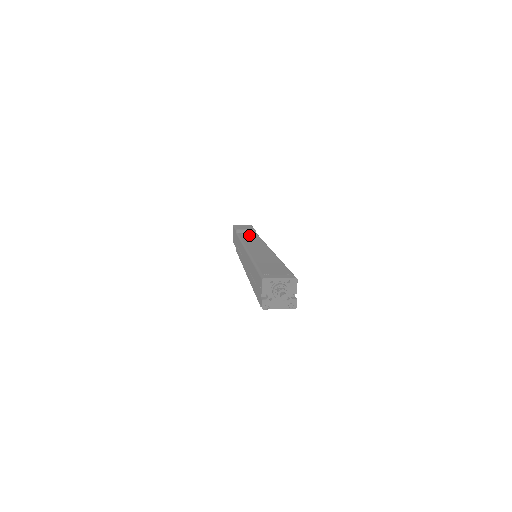
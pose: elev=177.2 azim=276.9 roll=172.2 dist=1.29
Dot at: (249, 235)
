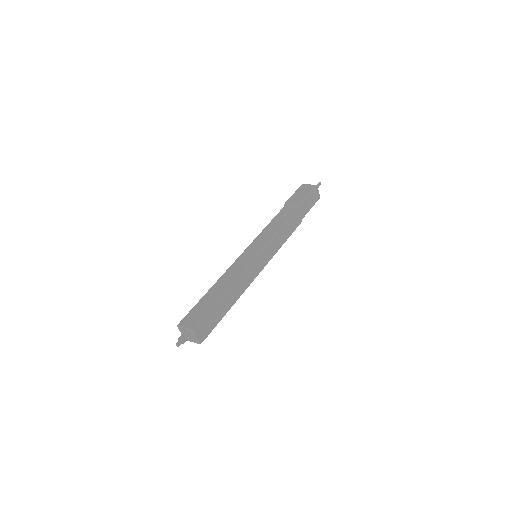
Dot at: (282, 217)
